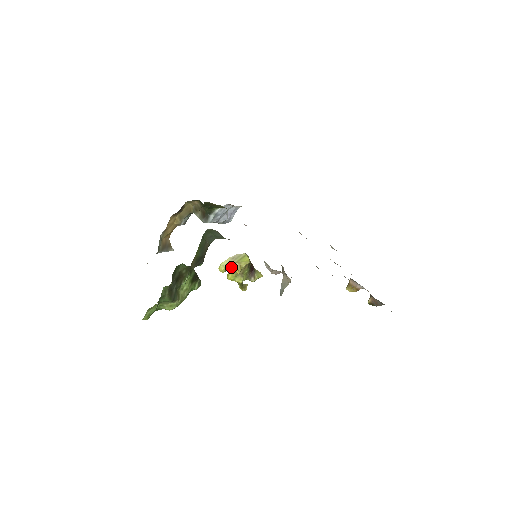
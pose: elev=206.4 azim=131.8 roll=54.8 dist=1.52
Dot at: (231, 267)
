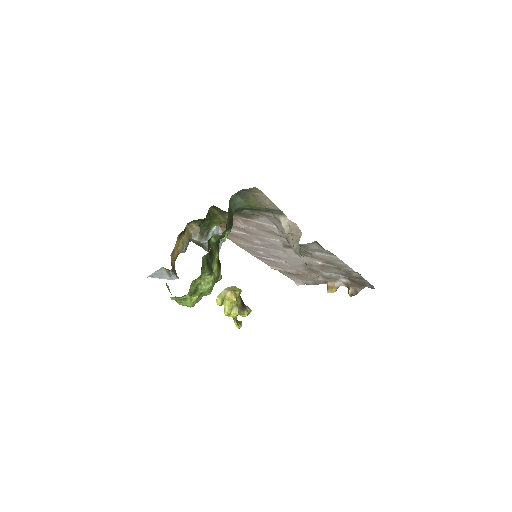
Dot at: (227, 298)
